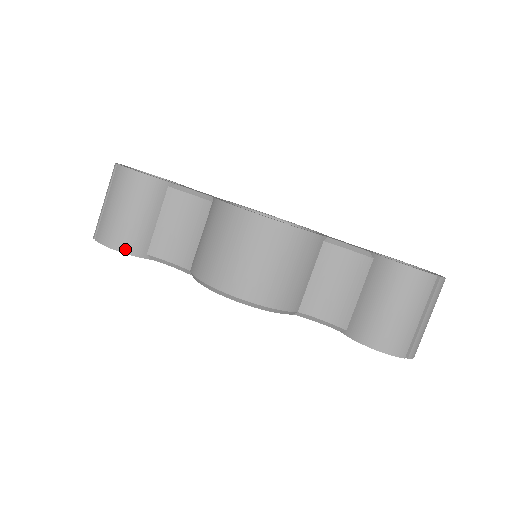
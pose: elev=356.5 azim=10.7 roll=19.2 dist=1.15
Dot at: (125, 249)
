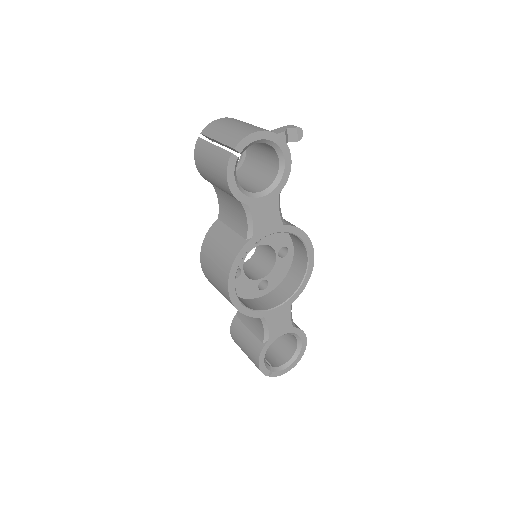
Dot at: (200, 172)
